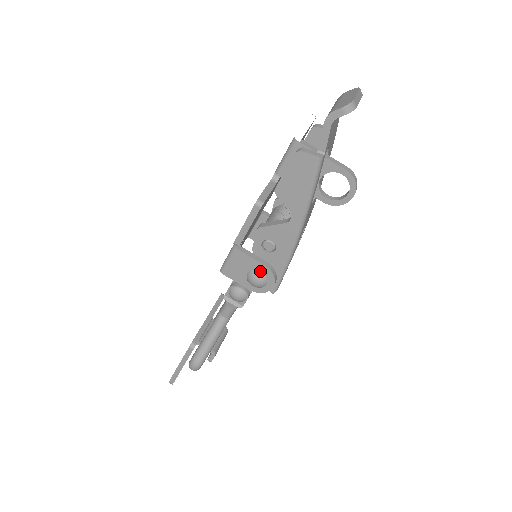
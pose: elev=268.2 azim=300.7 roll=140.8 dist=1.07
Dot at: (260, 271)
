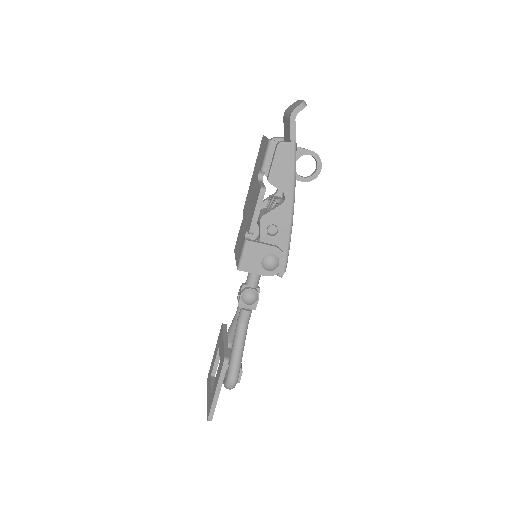
Dot at: (272, 254)
